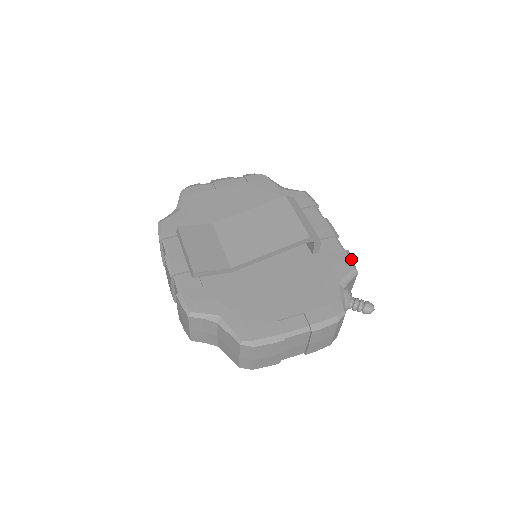
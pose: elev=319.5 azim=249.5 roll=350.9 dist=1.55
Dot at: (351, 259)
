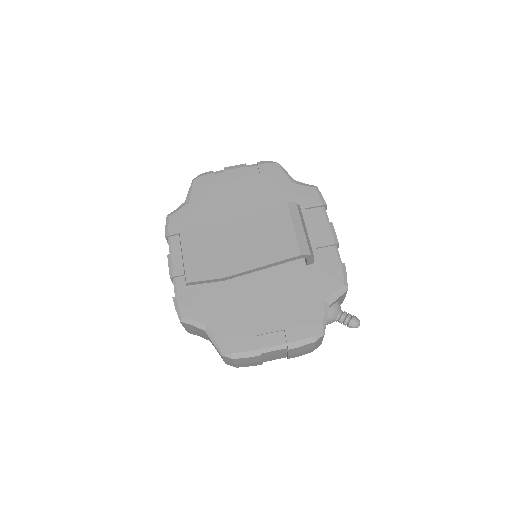
Dot at: (344, 273)
